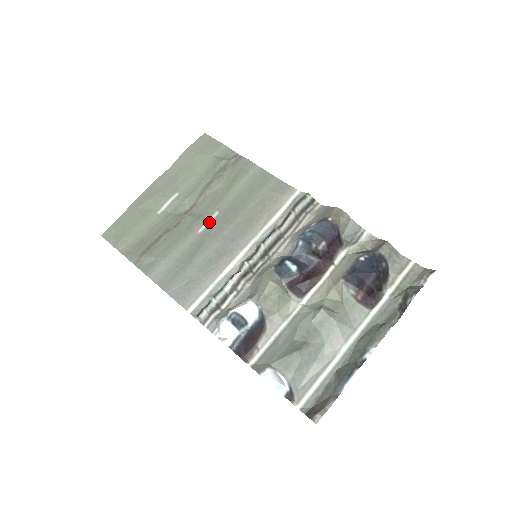
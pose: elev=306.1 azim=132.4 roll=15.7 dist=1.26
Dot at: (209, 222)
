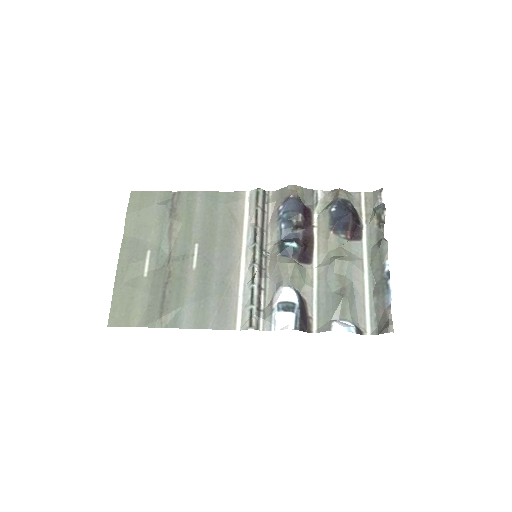
Dot at: (196, 256)
